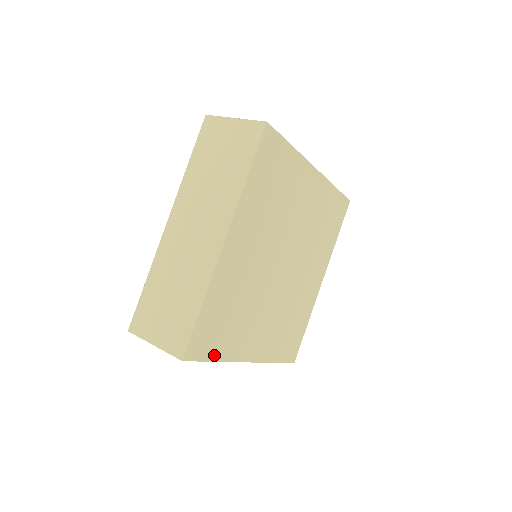
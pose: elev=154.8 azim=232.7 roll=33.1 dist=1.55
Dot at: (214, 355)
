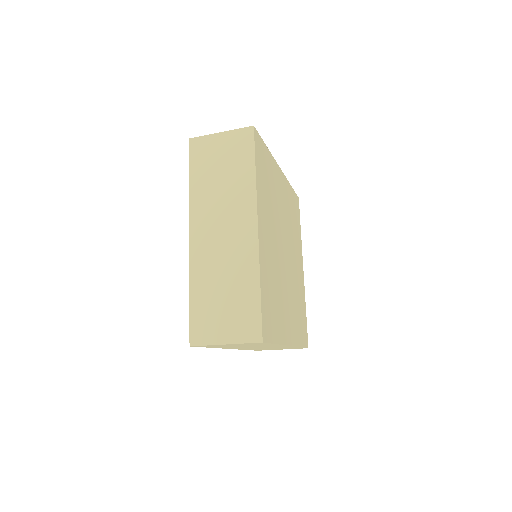
Dot at: (274, 338)
